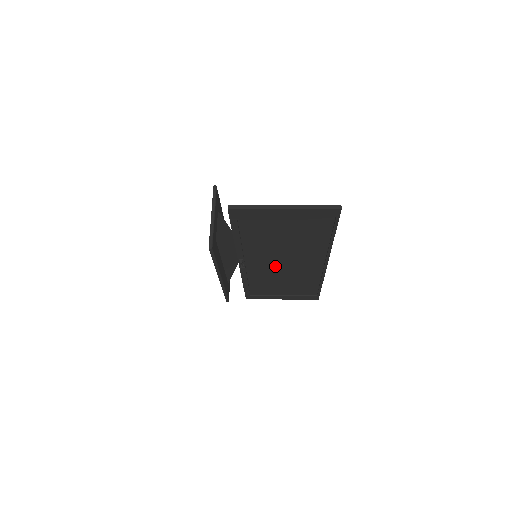
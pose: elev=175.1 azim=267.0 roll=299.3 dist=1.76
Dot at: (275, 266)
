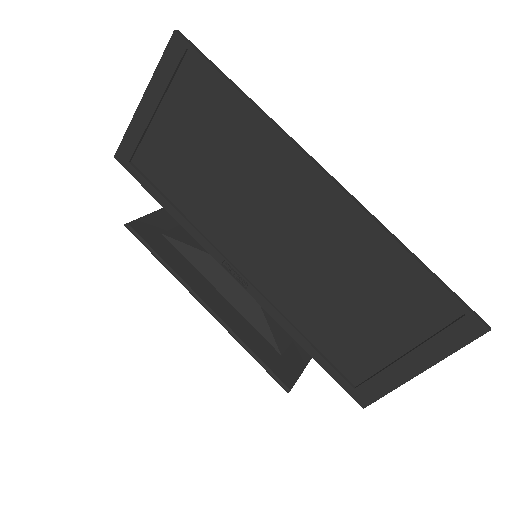
Dot at: (280, 251)
